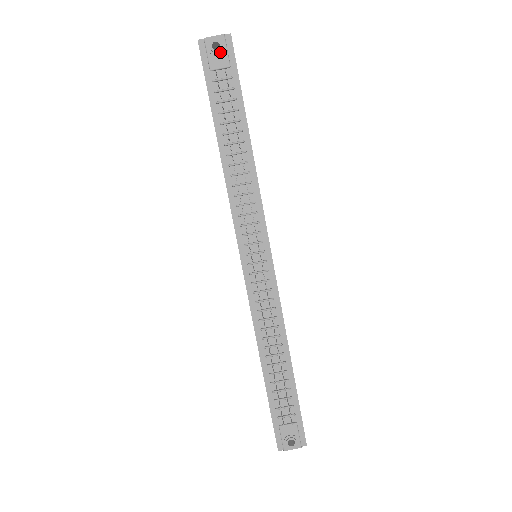
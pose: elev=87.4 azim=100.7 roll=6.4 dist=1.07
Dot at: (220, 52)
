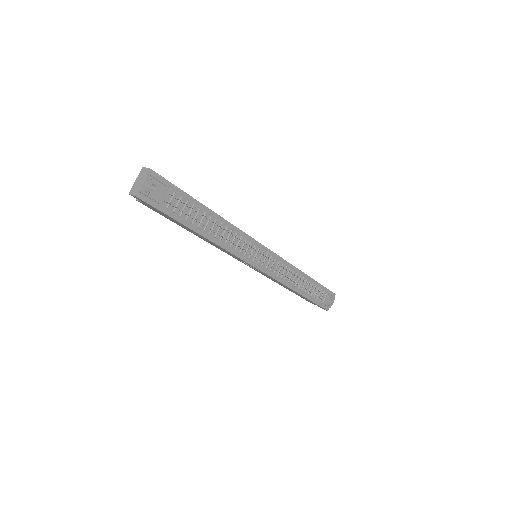
Dot at: (157, 188)
